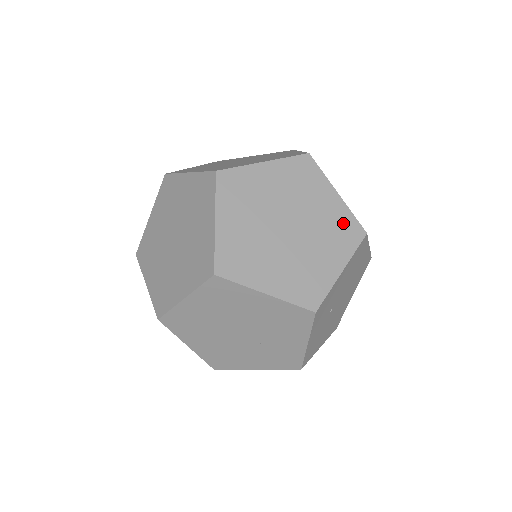
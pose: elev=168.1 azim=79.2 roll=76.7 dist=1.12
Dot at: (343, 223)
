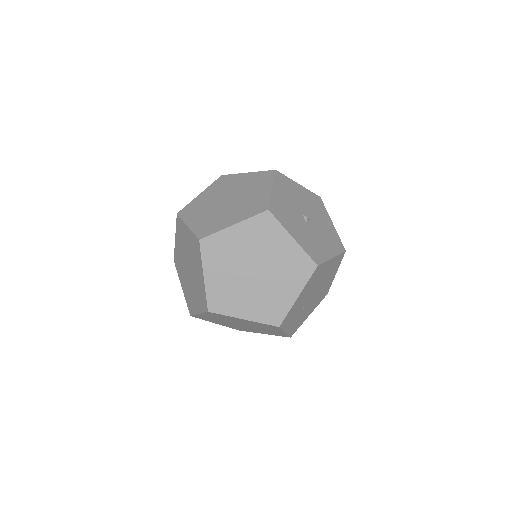
Dot at: (298, 261)
